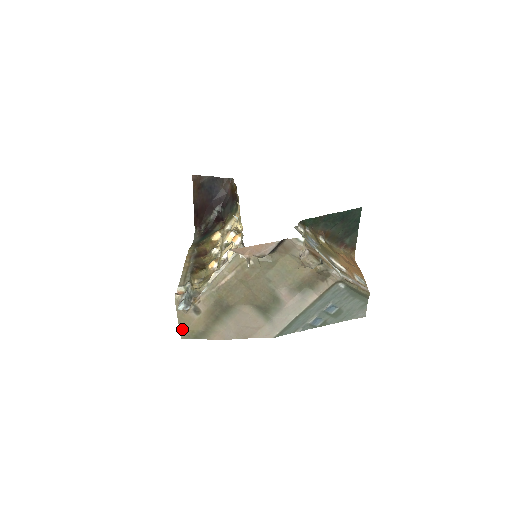
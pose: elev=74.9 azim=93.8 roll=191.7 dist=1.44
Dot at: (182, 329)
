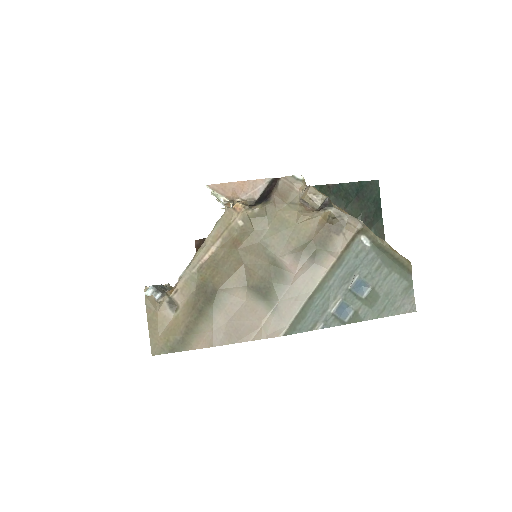
Dot at: (153, 338)
